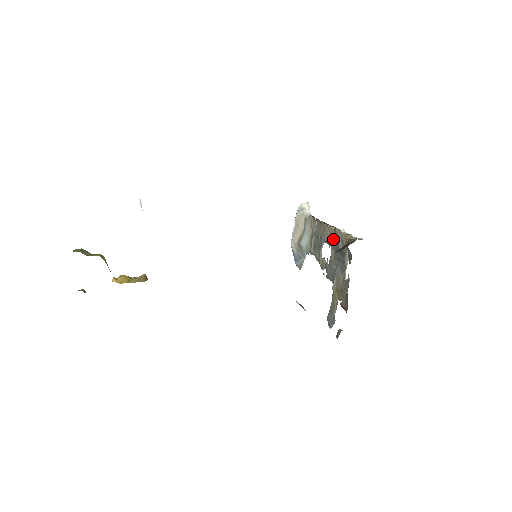
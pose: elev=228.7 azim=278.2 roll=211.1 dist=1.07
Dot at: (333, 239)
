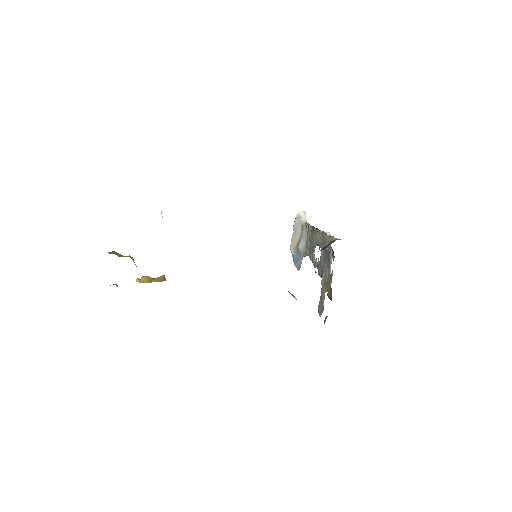
Dot at: (322, 241)
